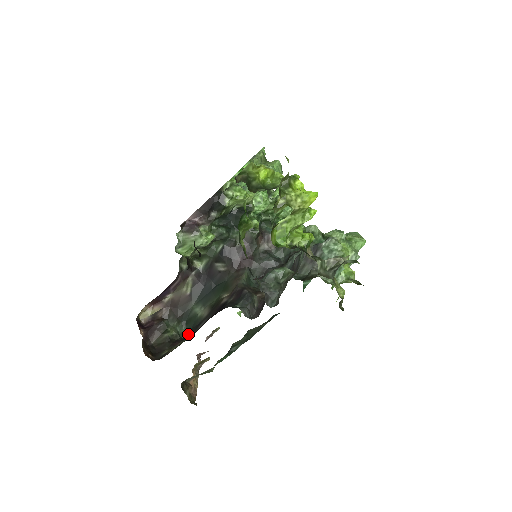
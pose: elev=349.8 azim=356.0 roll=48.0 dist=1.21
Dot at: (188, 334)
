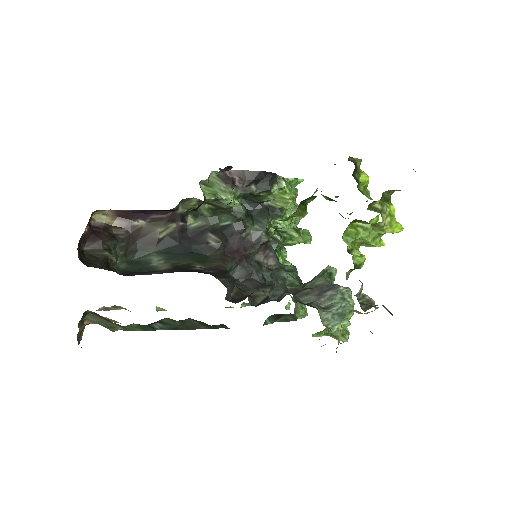
Dot at: (126, 273)
